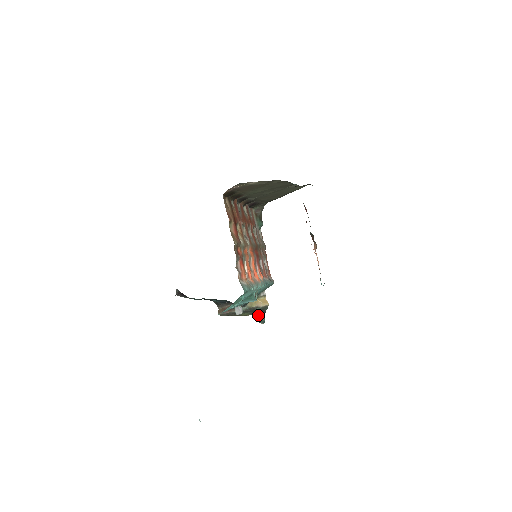
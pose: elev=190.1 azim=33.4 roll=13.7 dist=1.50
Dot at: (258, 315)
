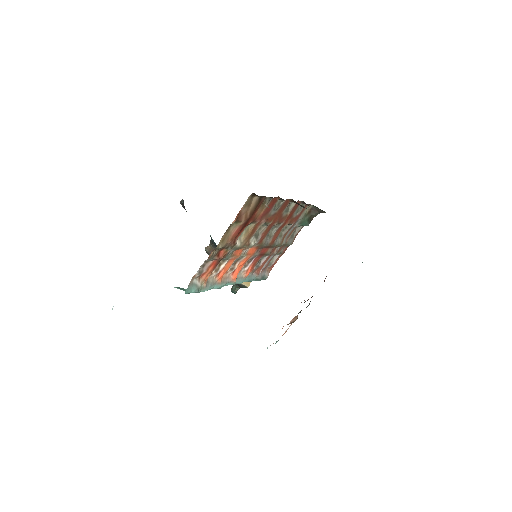
Dot at: occluded
